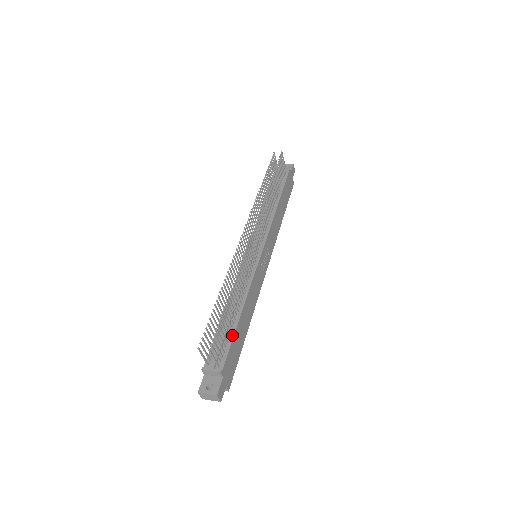
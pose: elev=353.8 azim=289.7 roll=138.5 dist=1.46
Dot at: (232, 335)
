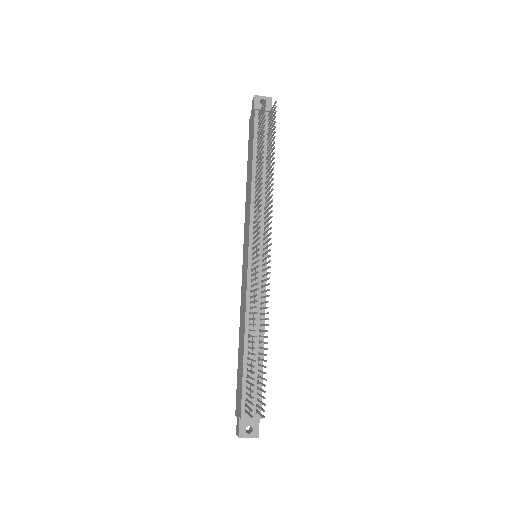
Dot at: (261, 373)
